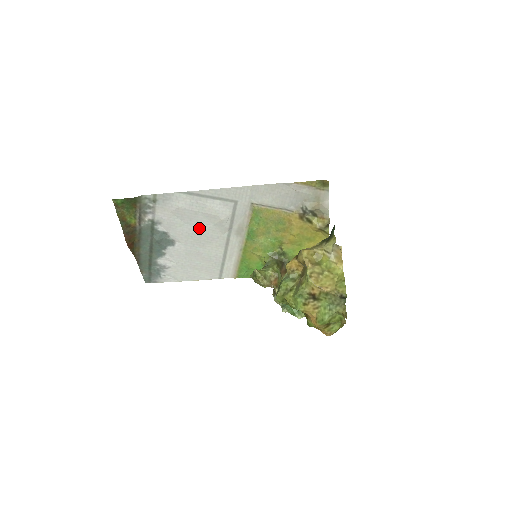
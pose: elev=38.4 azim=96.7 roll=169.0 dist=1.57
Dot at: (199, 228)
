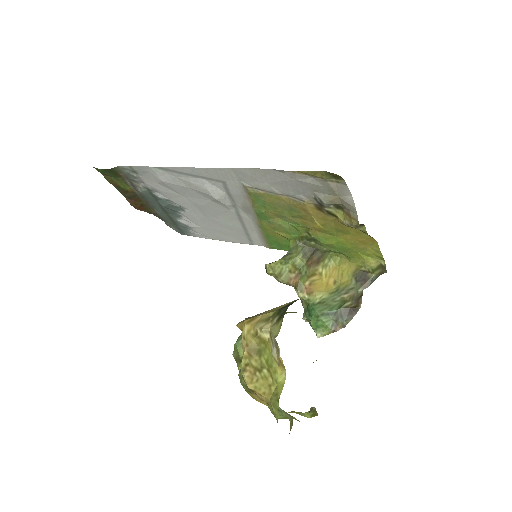
Dot at: (199, 201)
